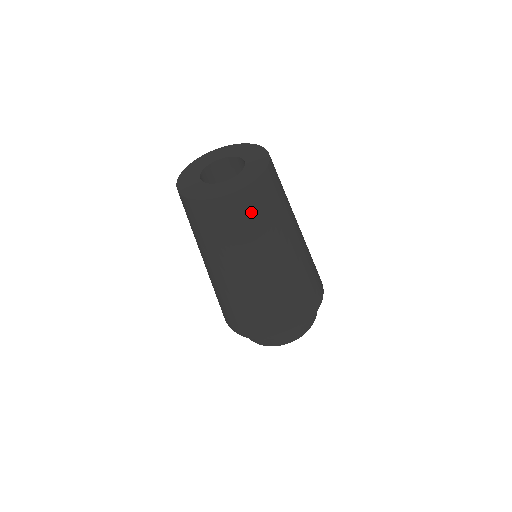
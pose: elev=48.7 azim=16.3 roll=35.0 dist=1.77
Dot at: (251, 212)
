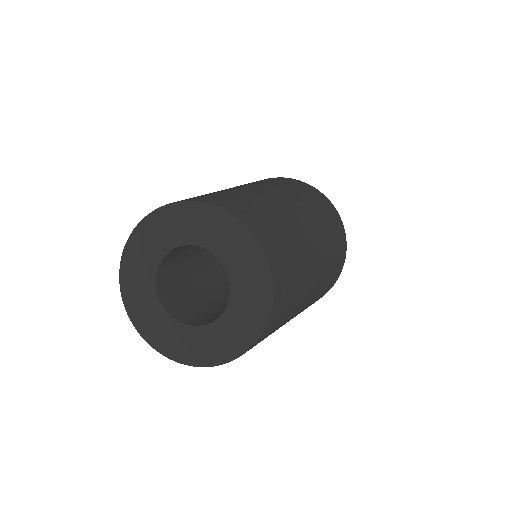
Dot at: occluded
